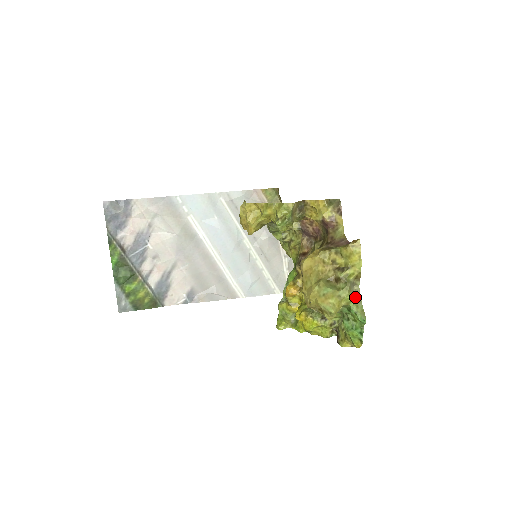
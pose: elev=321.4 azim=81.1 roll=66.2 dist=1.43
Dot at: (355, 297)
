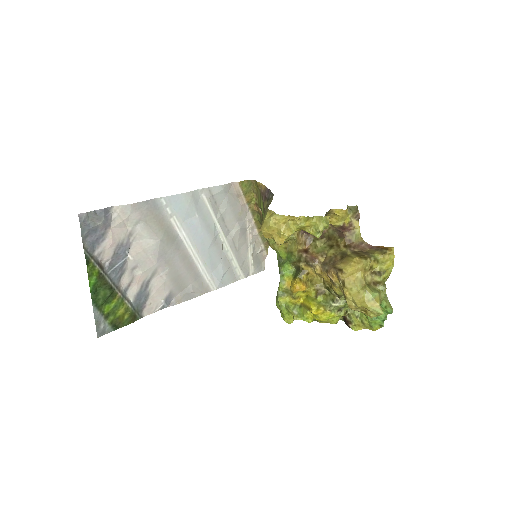
Dot at: occluded
